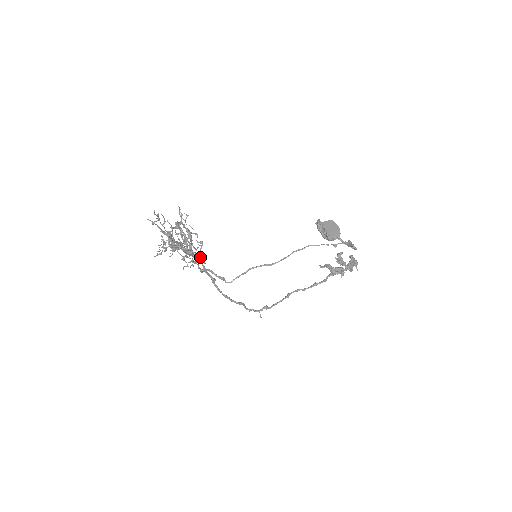
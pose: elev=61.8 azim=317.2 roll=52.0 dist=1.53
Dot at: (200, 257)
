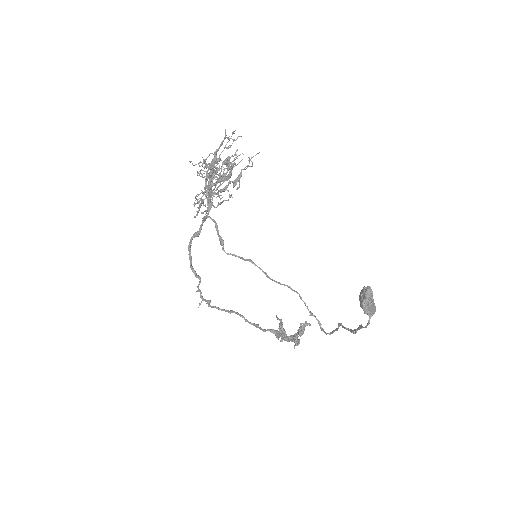
Dot at: (213, 205)
